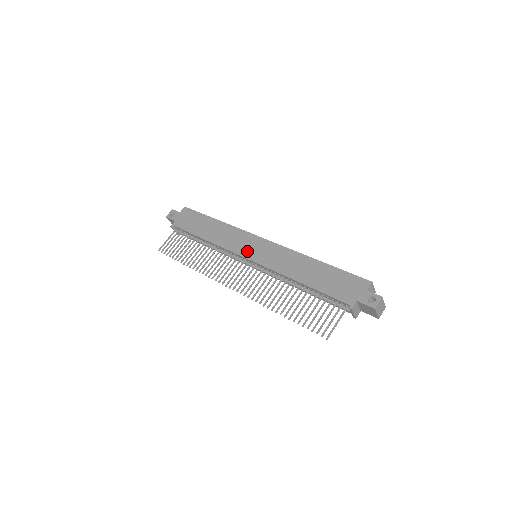
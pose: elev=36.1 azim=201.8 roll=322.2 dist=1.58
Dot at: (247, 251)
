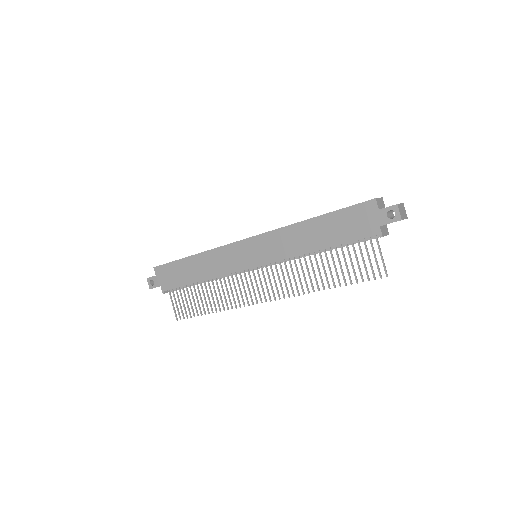
Dot at: (246, 261)
